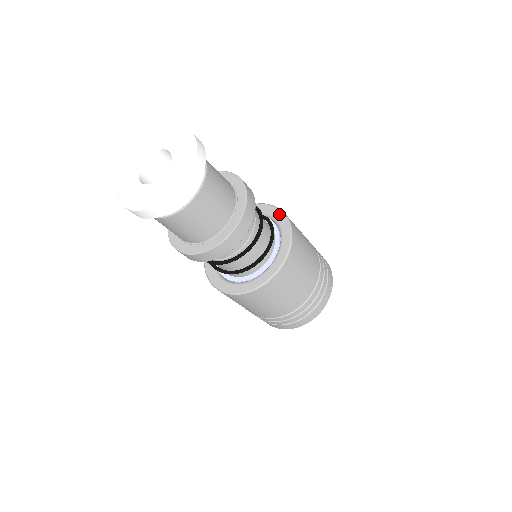
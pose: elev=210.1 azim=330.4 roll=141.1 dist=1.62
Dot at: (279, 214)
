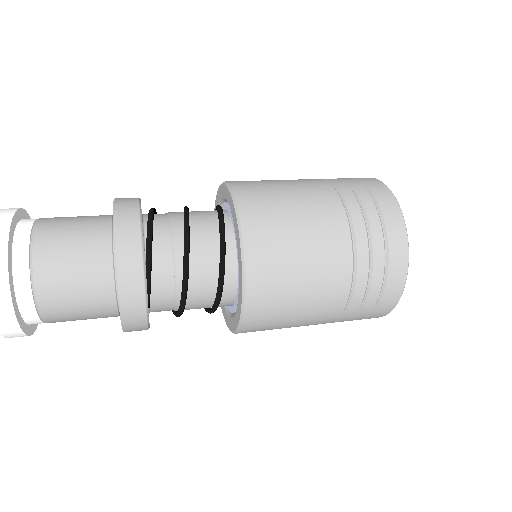
Dot at: (231, 206)
